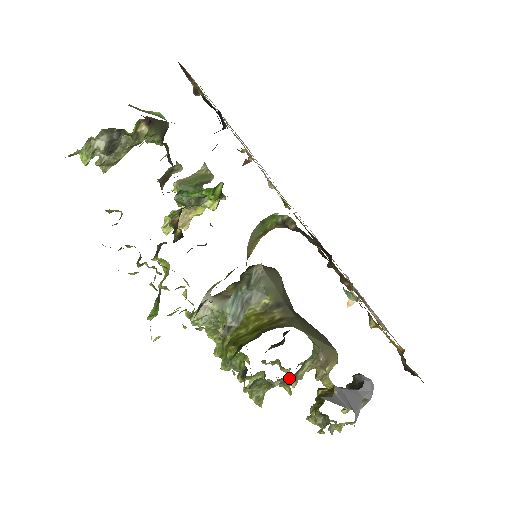
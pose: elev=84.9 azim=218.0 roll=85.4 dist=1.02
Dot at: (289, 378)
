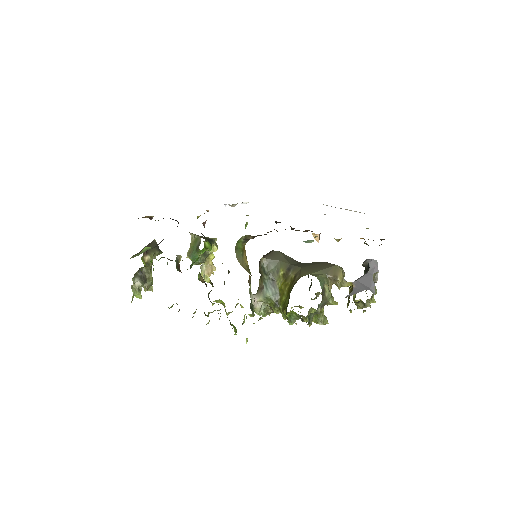
Dot at: (322, 302)
